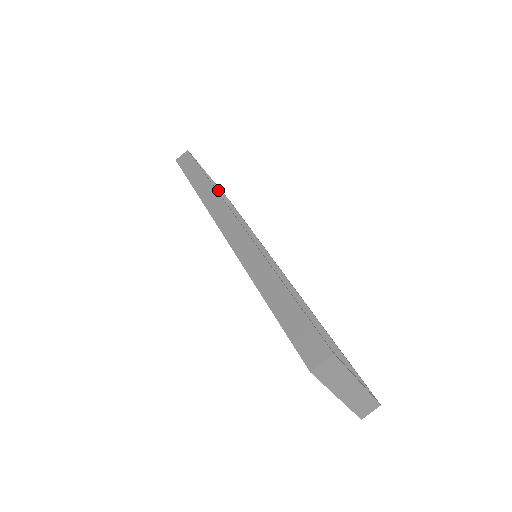
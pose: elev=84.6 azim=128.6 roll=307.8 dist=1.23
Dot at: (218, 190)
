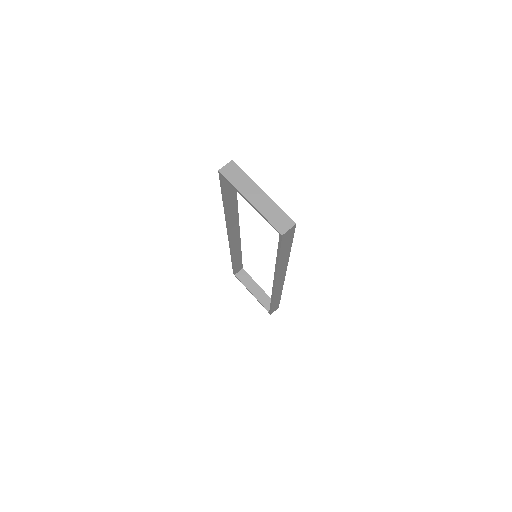
Dot at: (266, 296)
